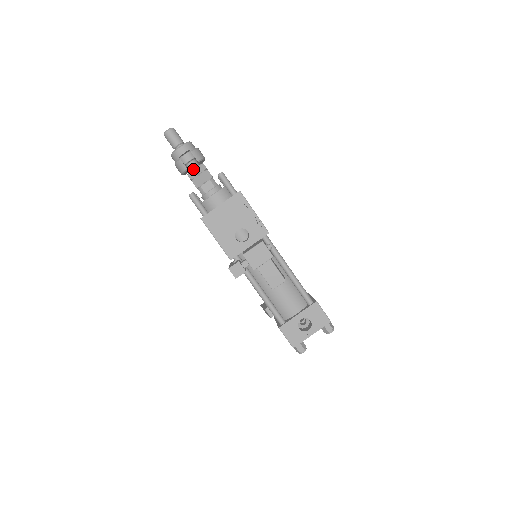
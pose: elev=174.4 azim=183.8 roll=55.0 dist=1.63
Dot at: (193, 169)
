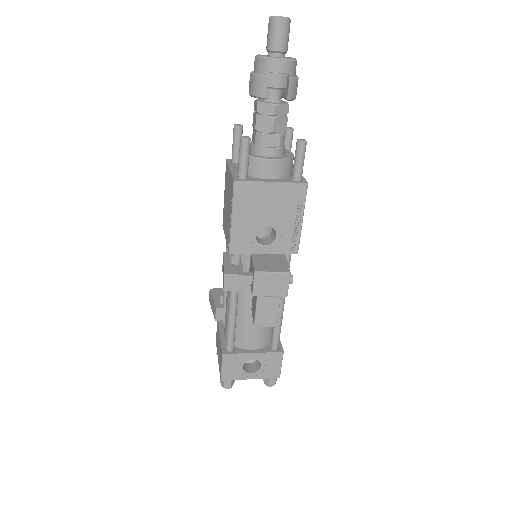
Dot at: (272, 103)
